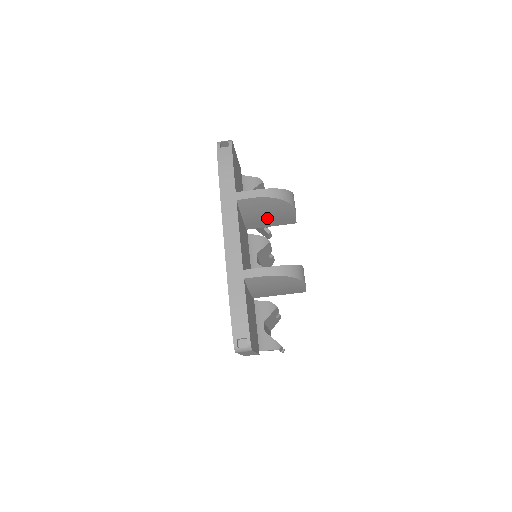
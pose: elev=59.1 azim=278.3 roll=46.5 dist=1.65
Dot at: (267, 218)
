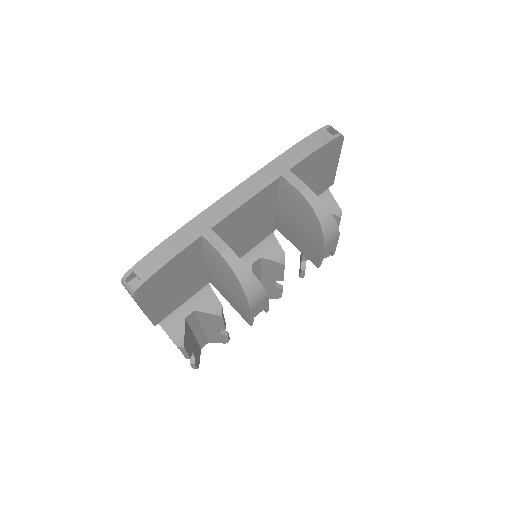
Dot at: (296, 230)
